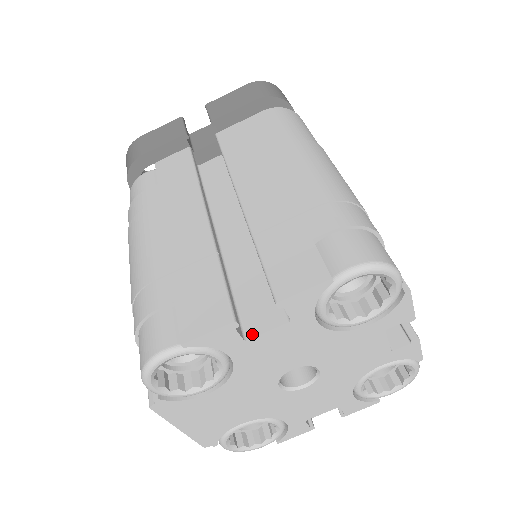
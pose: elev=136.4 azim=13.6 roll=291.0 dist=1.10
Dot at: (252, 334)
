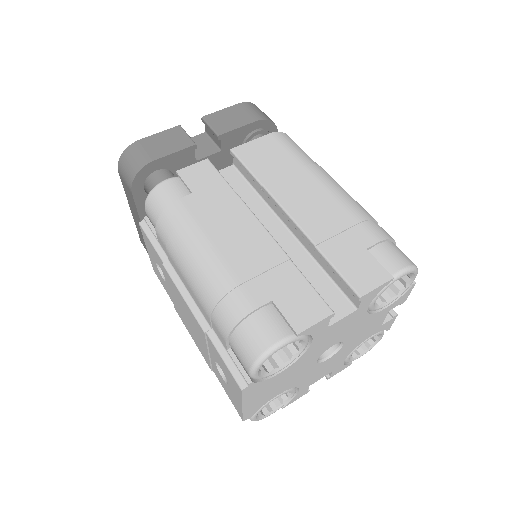
Dot at: (331, 321)
